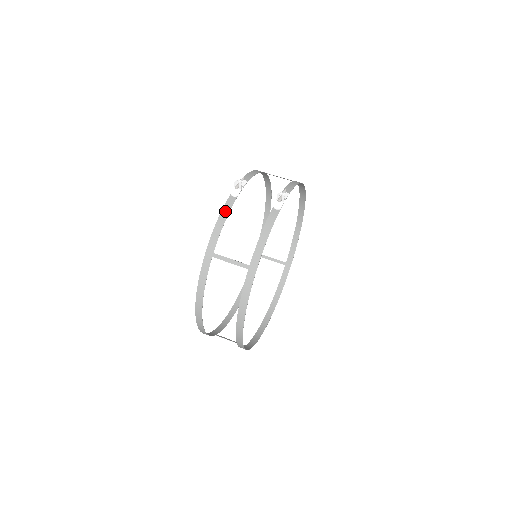
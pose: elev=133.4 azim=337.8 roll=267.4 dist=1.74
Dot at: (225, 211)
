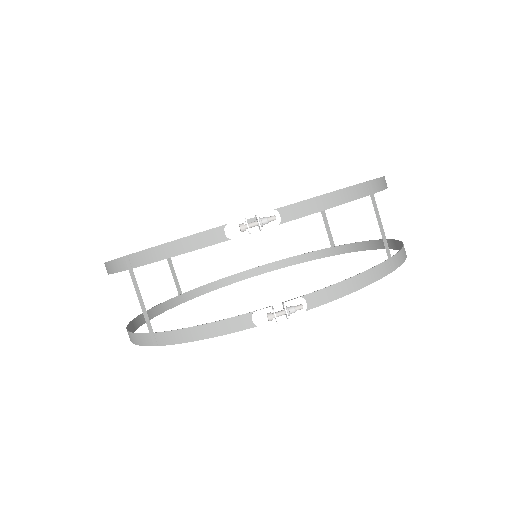
Dot at: (190, 243)
